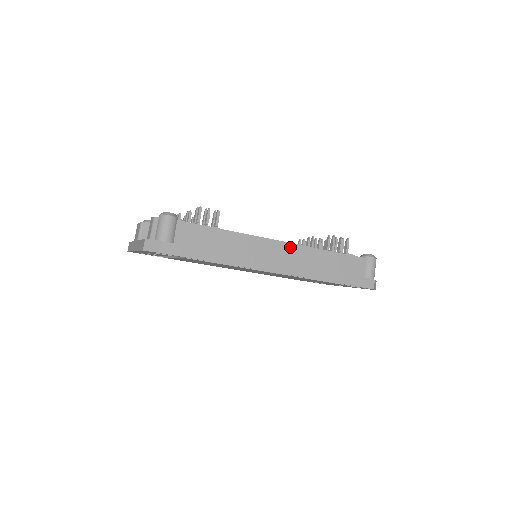
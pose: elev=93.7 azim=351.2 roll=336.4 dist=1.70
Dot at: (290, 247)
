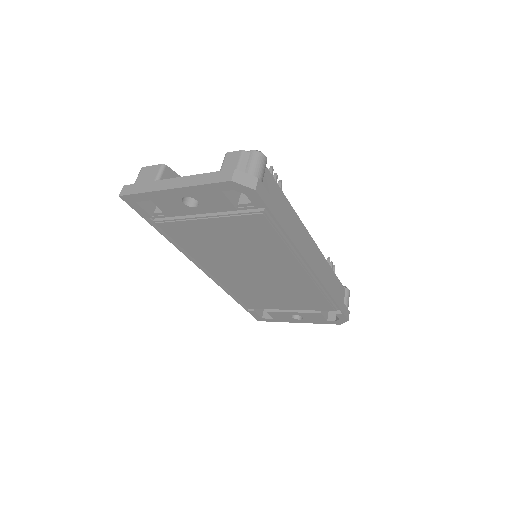
Dot at: (317, 249)
